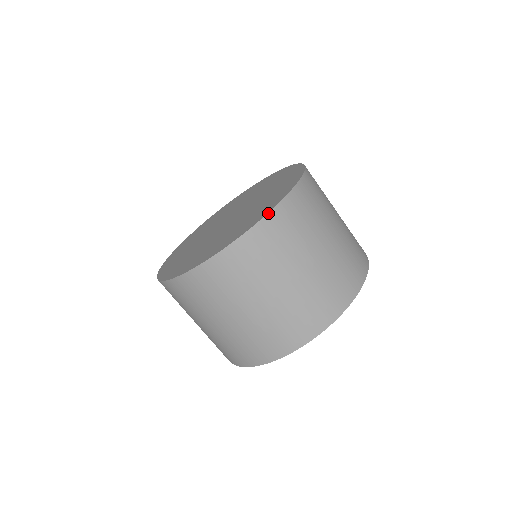
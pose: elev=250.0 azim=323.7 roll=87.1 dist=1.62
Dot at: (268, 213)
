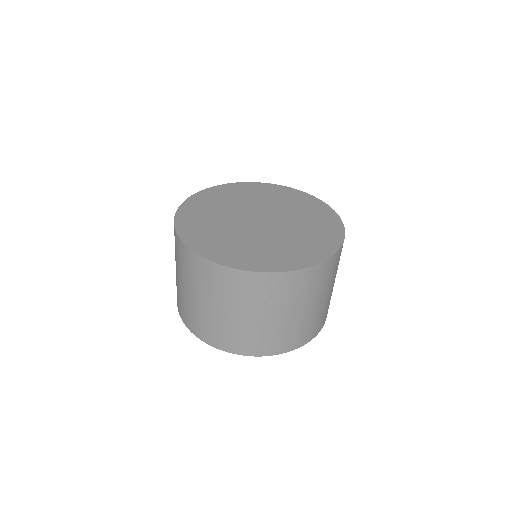
Dot at: (325, 260)
